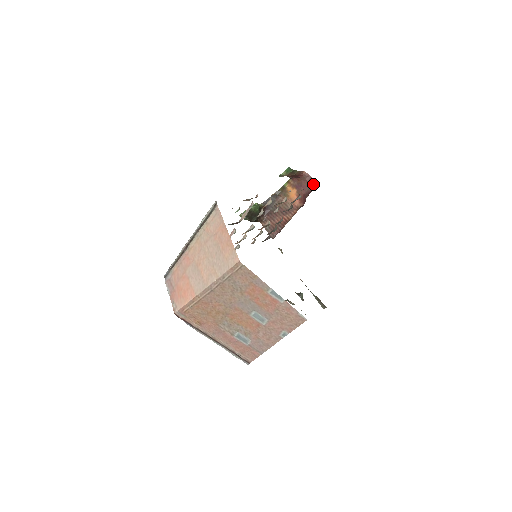
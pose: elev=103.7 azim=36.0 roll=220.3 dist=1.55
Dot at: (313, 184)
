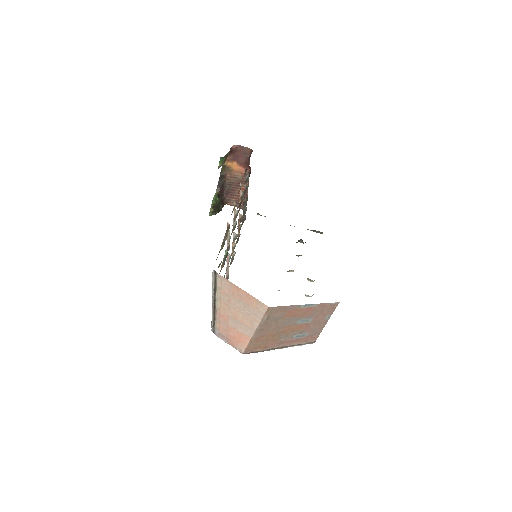
Dot at: (246, 150)
